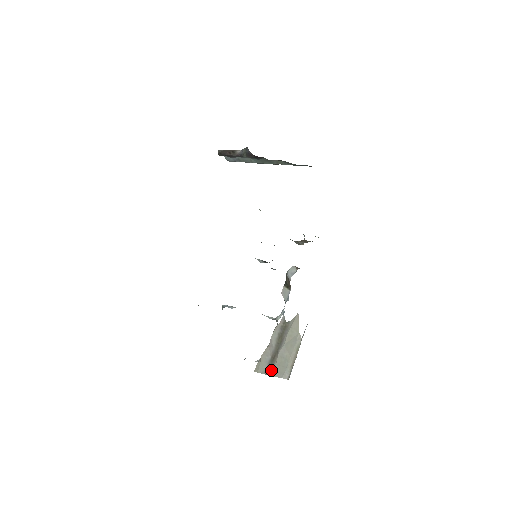
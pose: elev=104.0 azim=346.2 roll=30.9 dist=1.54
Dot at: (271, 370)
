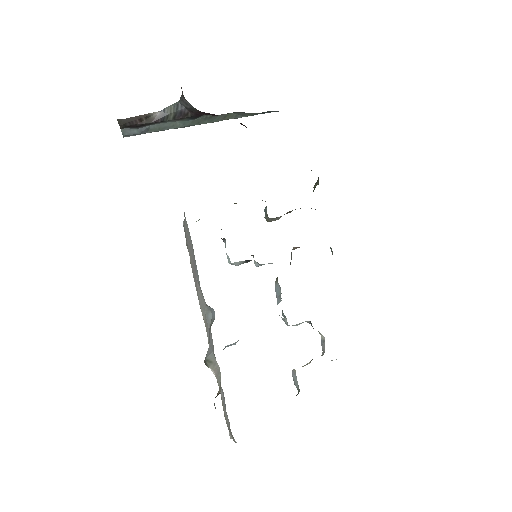
Dot at: occluded
